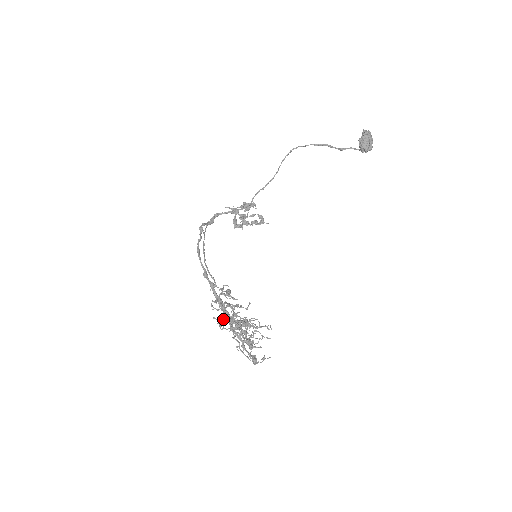
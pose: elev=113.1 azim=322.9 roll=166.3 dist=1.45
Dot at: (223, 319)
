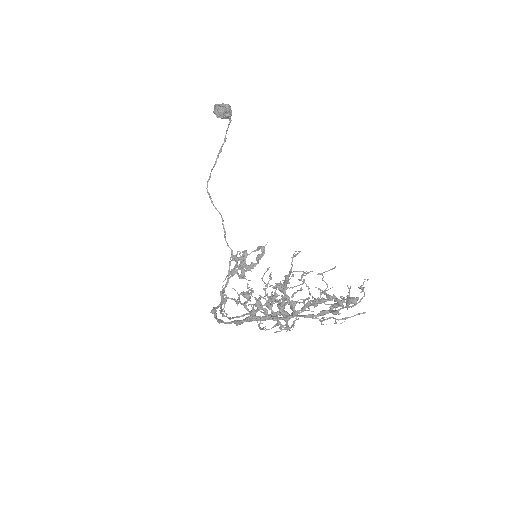
Dot at: occluded
